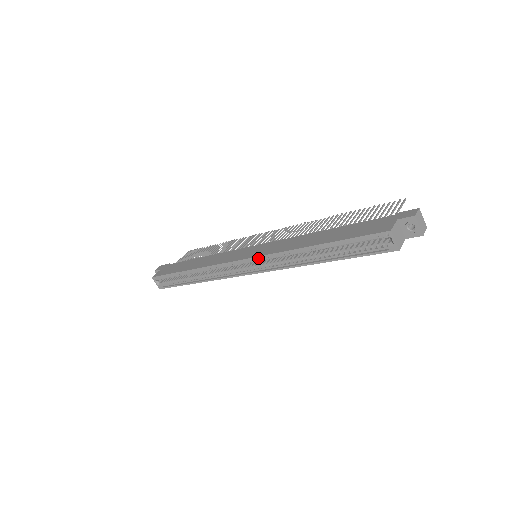
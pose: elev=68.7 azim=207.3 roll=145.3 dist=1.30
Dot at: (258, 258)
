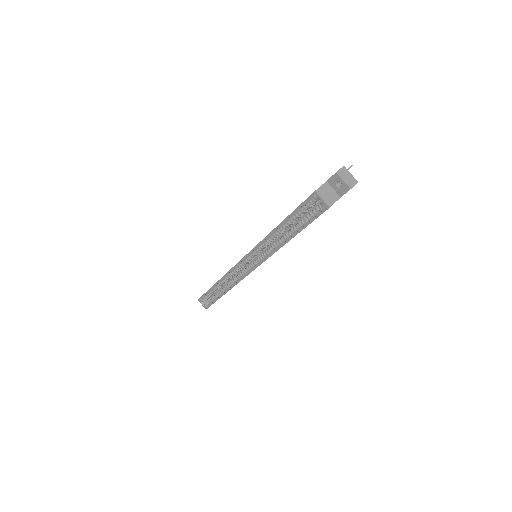
Dot at: (250, 255)
